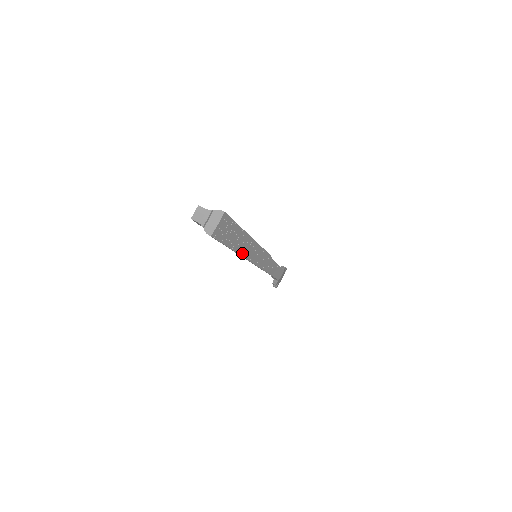
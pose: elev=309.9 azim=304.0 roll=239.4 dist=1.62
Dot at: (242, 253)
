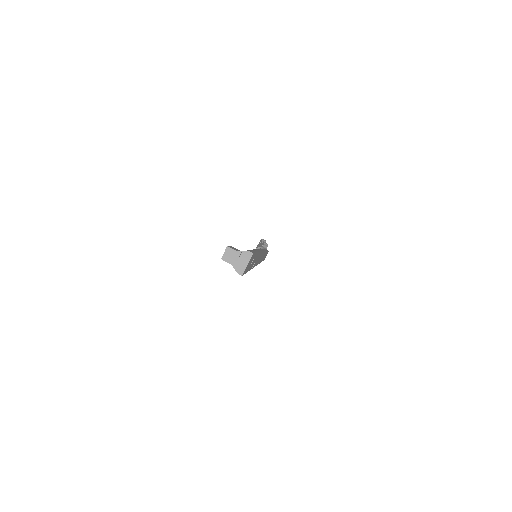
Dot at: (253, 266)
